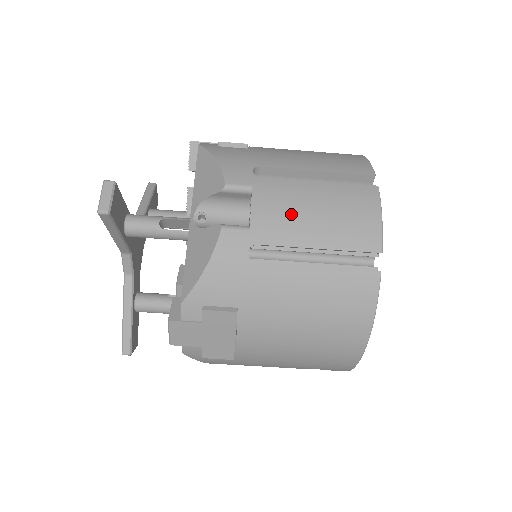
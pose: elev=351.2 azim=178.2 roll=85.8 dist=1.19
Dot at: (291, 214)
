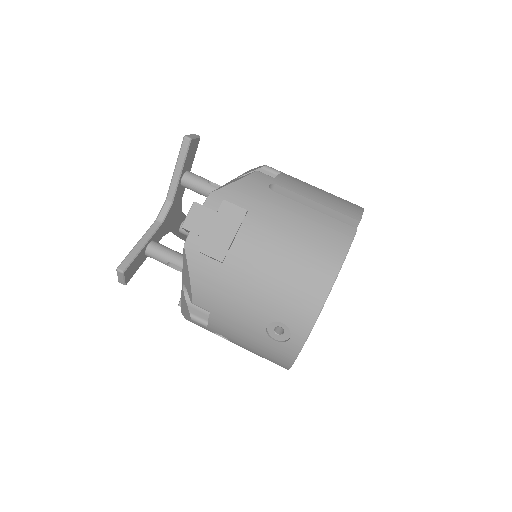
Dot at: (304, 186)
